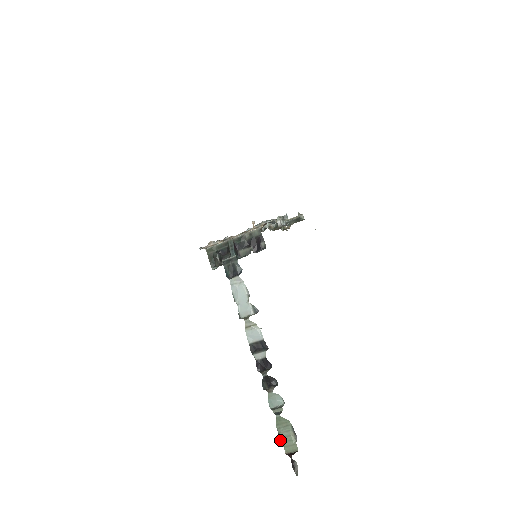
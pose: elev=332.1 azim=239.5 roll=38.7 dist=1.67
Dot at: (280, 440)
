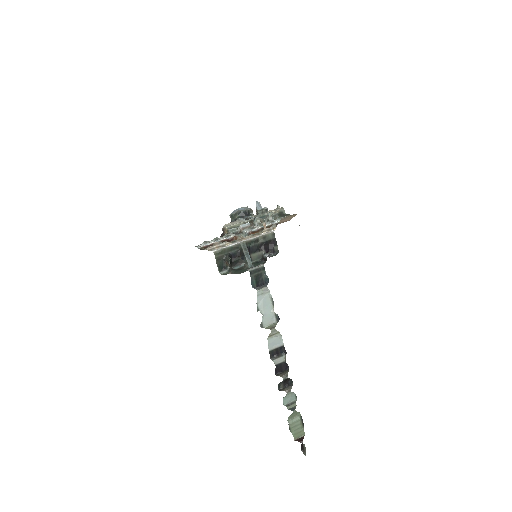
Dot at: (290, 430)
